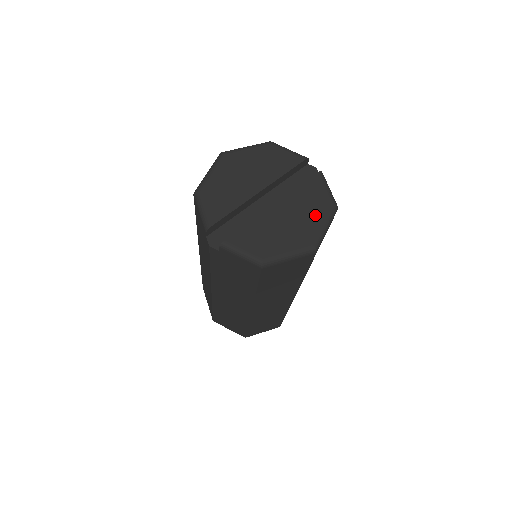
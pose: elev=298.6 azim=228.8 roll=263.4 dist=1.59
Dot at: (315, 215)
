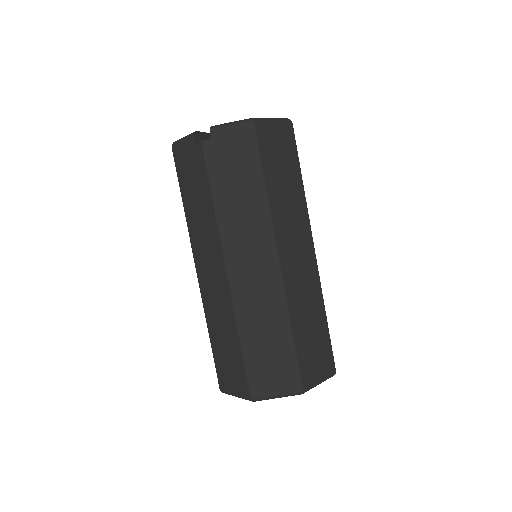
Dot at: occluded
